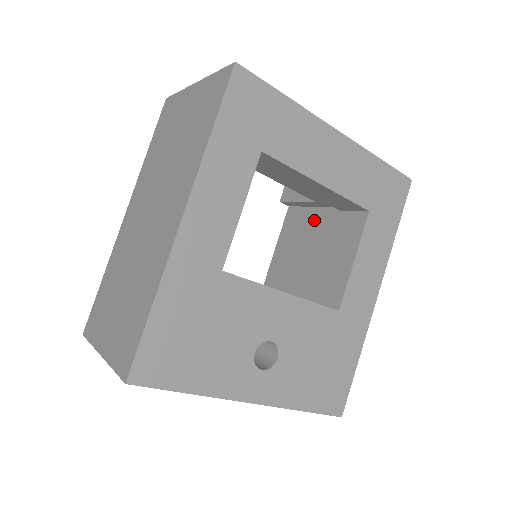
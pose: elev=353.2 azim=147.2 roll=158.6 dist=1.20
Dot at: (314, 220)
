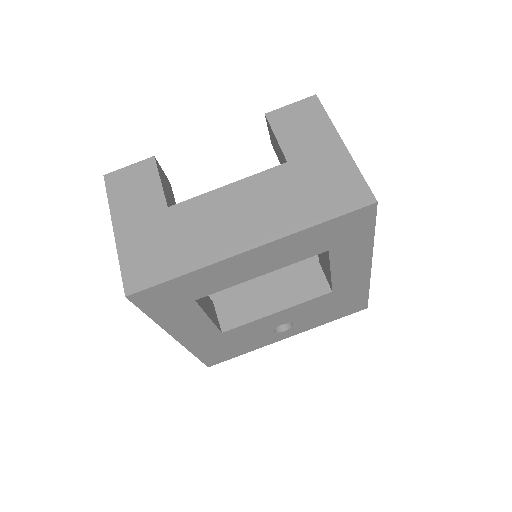
Dot at: occluded
